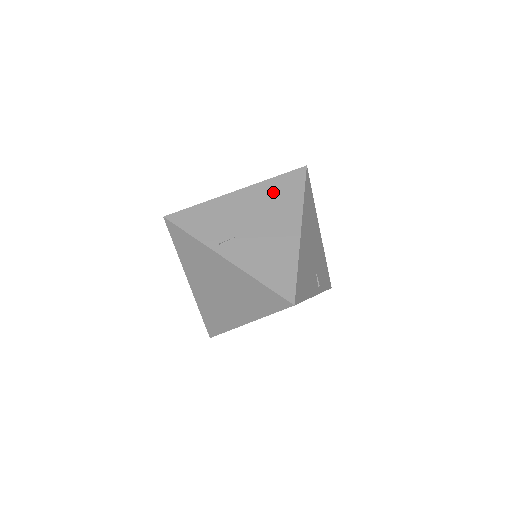
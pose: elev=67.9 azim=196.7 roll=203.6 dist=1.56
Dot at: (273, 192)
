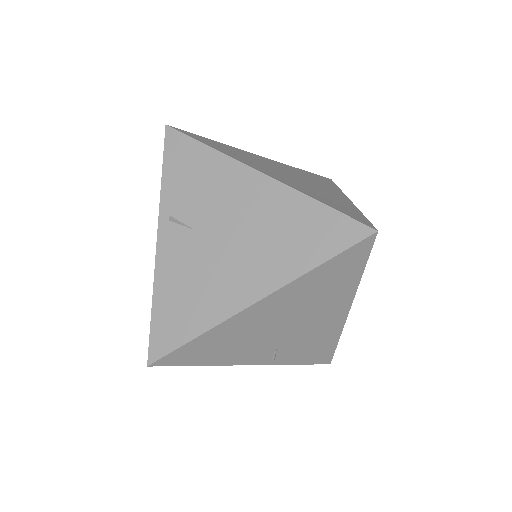
Dot at: (291, 220)
